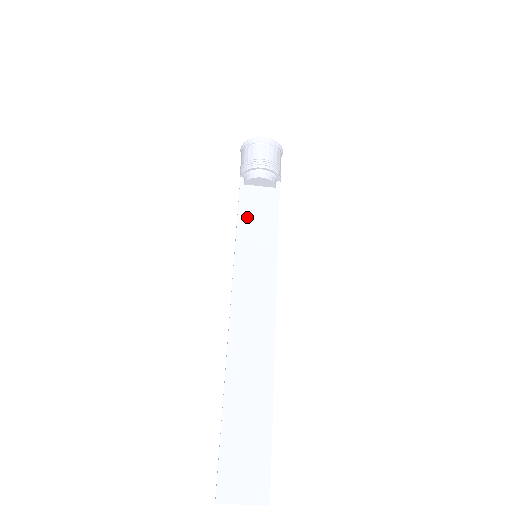
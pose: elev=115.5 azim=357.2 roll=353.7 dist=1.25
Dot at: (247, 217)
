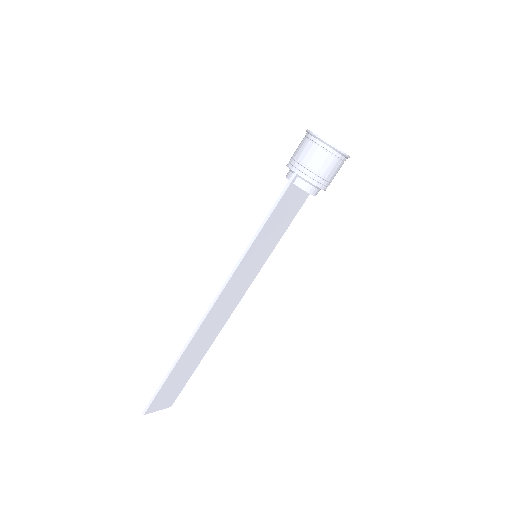
Dot at: (274, 220)
